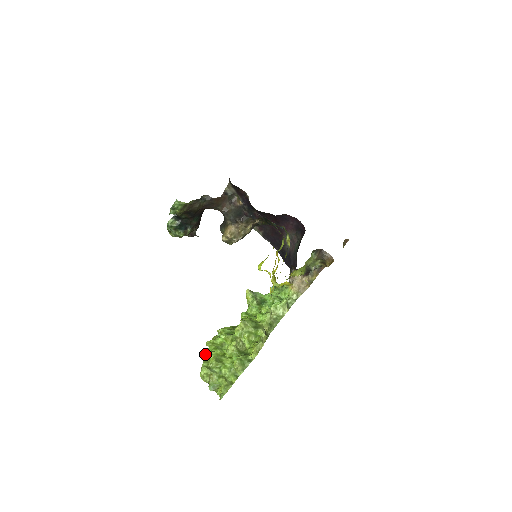
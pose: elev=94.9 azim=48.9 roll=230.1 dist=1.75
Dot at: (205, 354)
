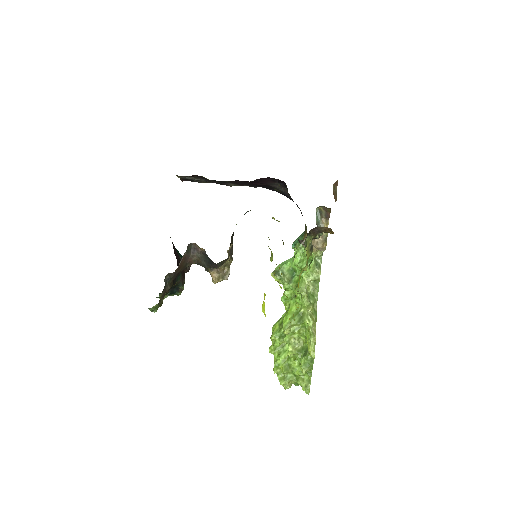
Dot at: (274, 368)
